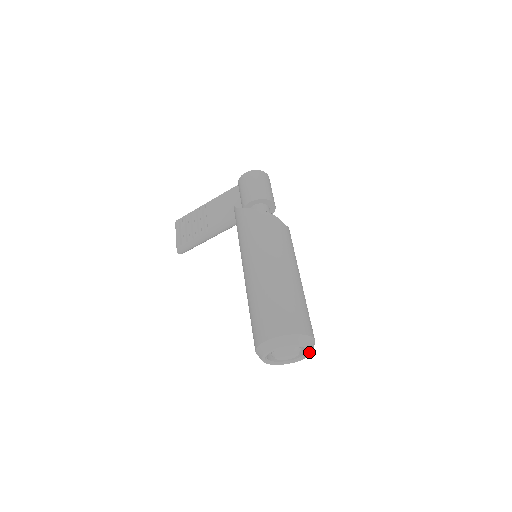
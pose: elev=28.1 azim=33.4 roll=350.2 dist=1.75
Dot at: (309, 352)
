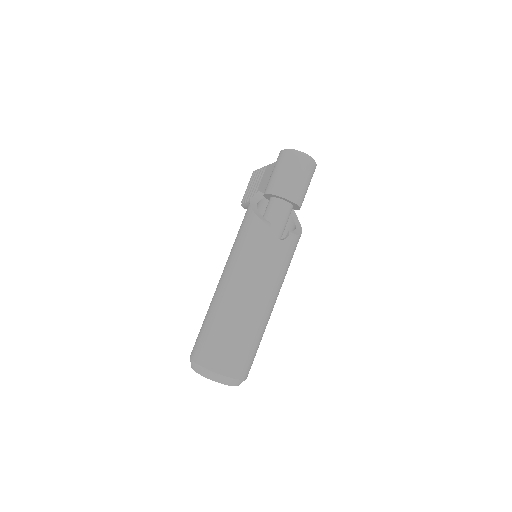
Dot at: (232, 385)
